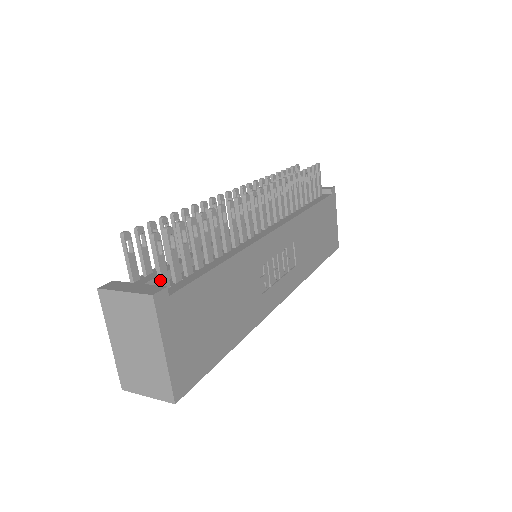
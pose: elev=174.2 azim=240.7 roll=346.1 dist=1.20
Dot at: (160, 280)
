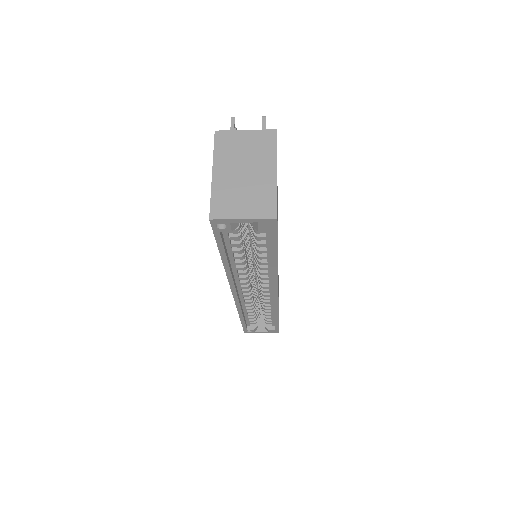
Dot at: occluded
